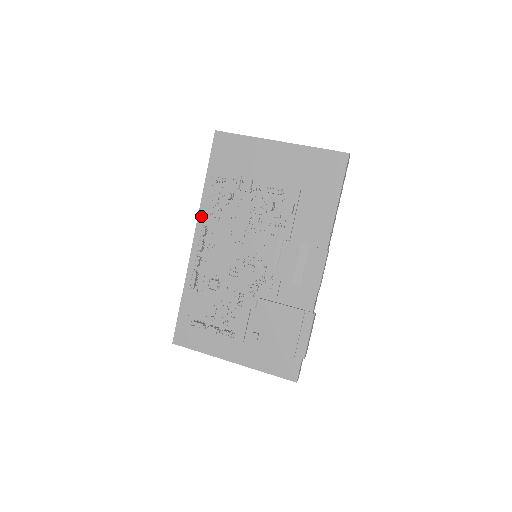
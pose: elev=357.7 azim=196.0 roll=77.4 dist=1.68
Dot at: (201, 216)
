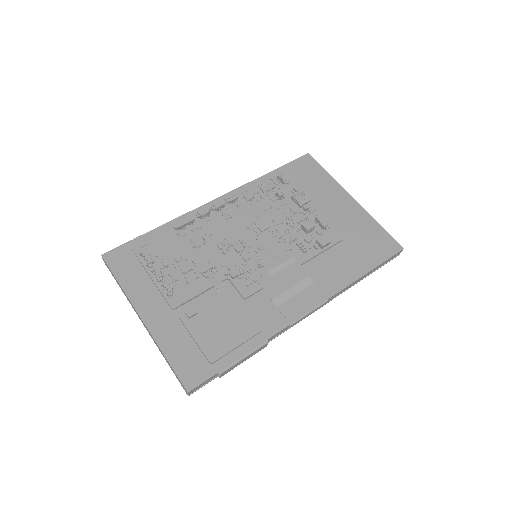
Dot at: (240, 190)
